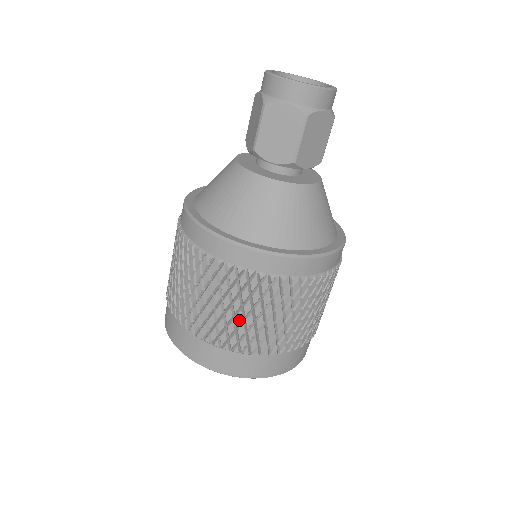
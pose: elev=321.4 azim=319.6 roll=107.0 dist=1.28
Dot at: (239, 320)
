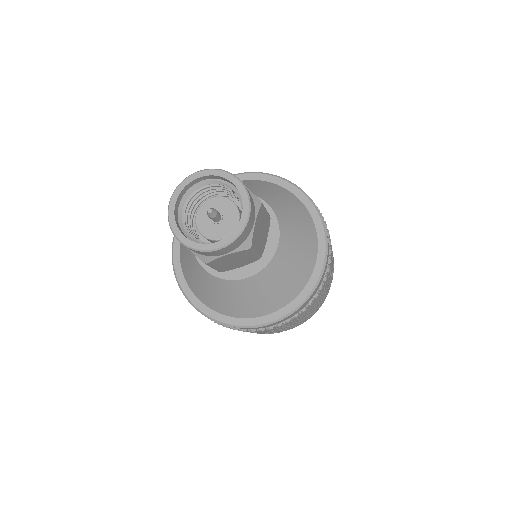
Dot at: occluded
